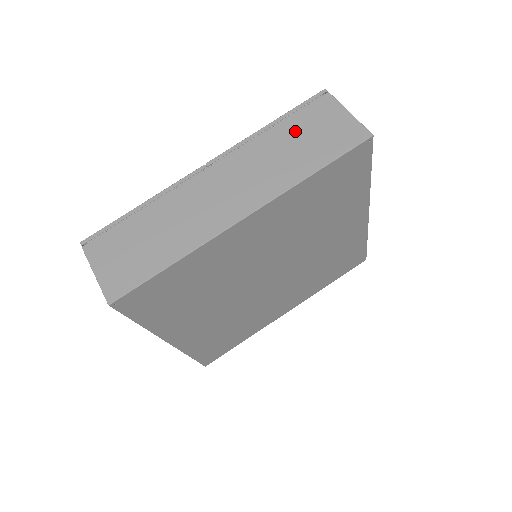
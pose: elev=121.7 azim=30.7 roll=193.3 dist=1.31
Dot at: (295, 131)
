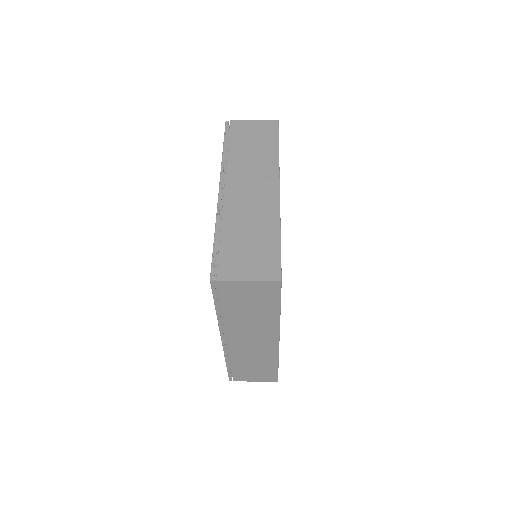
Dot at: occluded
